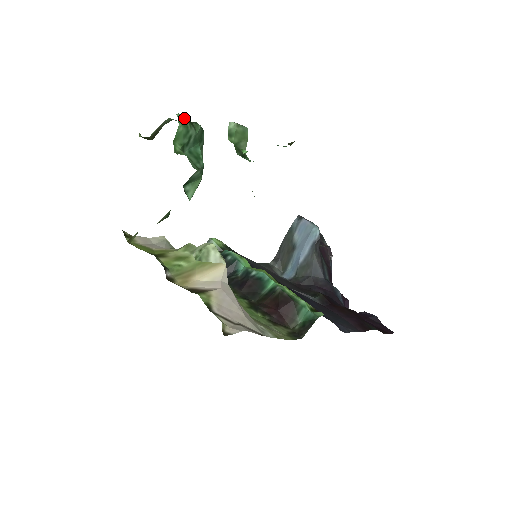
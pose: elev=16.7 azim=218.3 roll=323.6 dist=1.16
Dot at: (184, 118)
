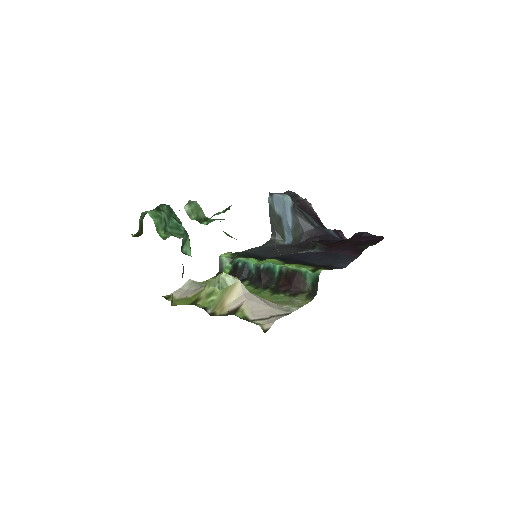
Dot at: (153, 212)
